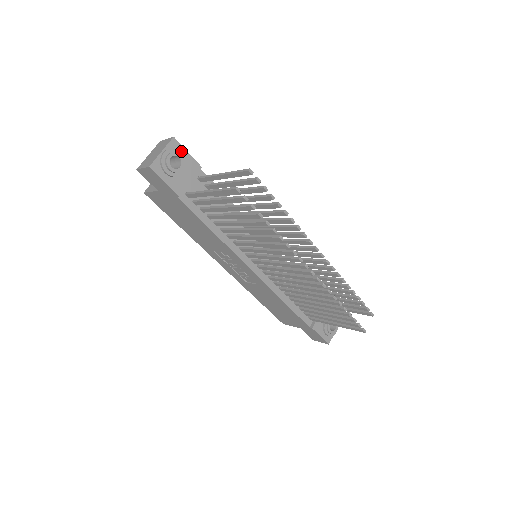
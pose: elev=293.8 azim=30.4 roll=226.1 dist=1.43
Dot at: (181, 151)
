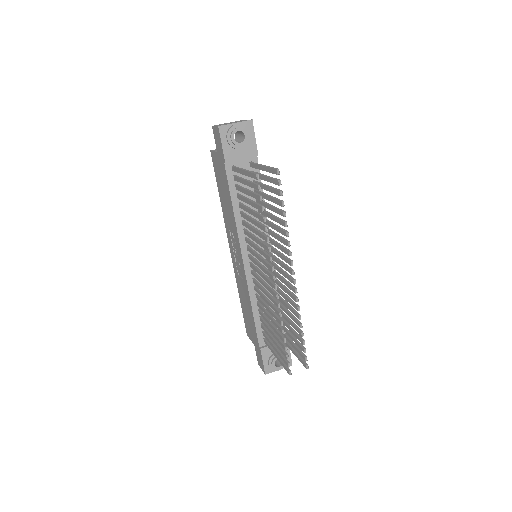
Dot at: (251, 133)
